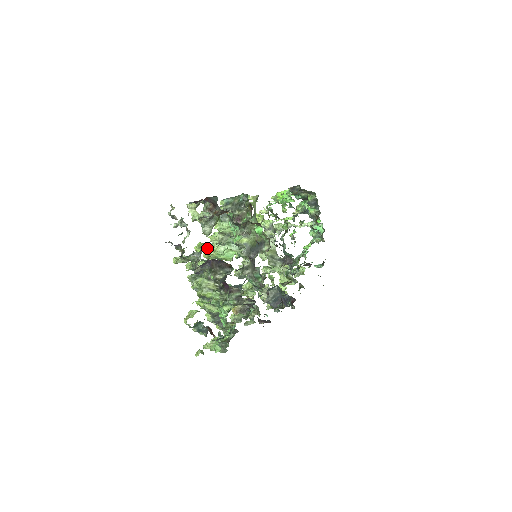
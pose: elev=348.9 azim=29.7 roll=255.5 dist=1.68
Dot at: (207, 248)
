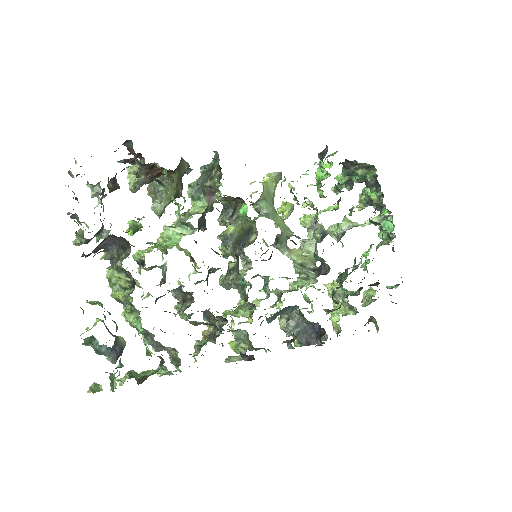
Dot at: (160, 235)
